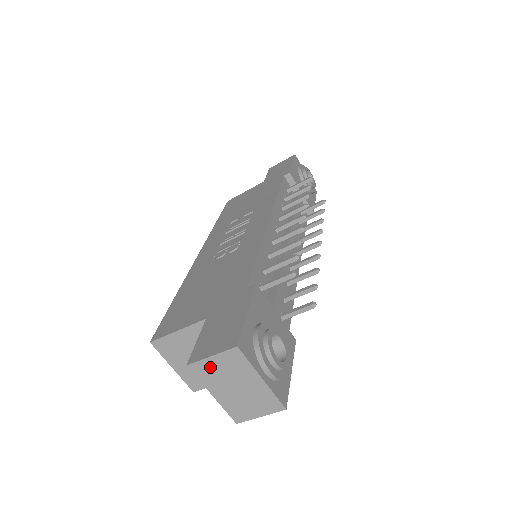
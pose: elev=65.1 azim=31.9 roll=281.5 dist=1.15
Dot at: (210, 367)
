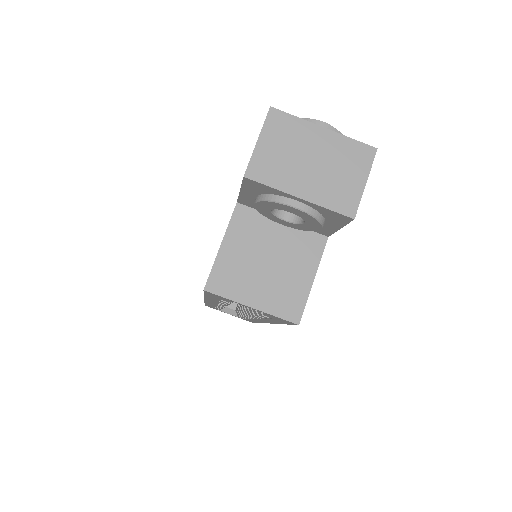
Dot at: (267, 157)
